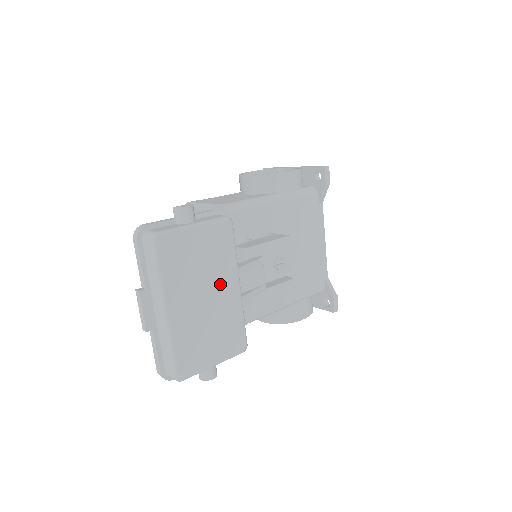
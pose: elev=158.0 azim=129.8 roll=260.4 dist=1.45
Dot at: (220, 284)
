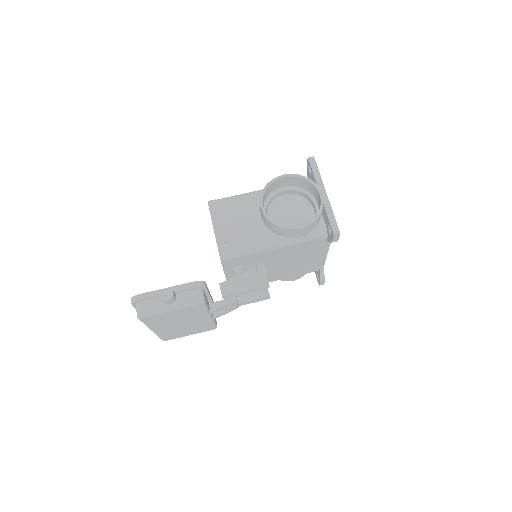
Dot at: (194, 319)
